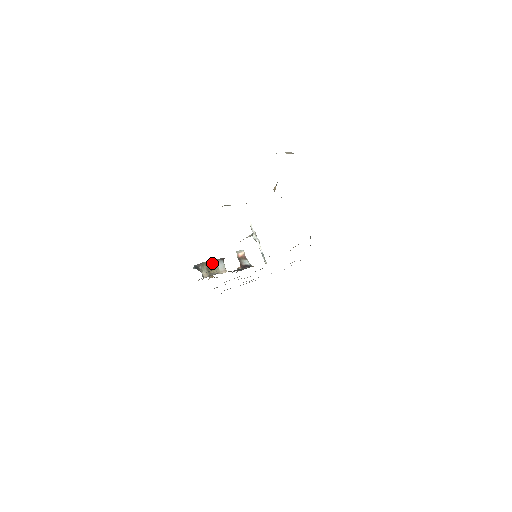
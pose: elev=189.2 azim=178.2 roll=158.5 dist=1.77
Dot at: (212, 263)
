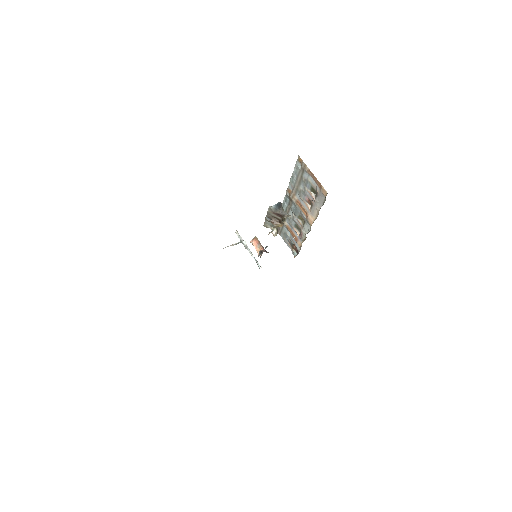
Dot at: occluded
